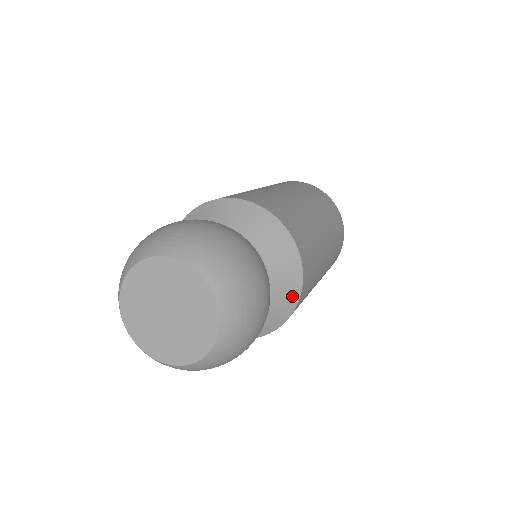
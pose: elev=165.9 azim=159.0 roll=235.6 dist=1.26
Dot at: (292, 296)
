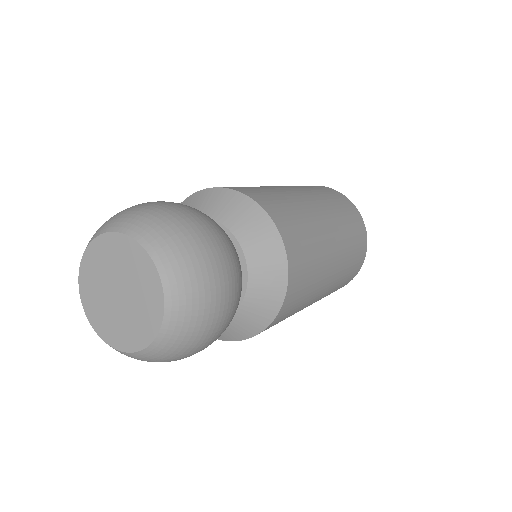
Dot at: (271, 306)
